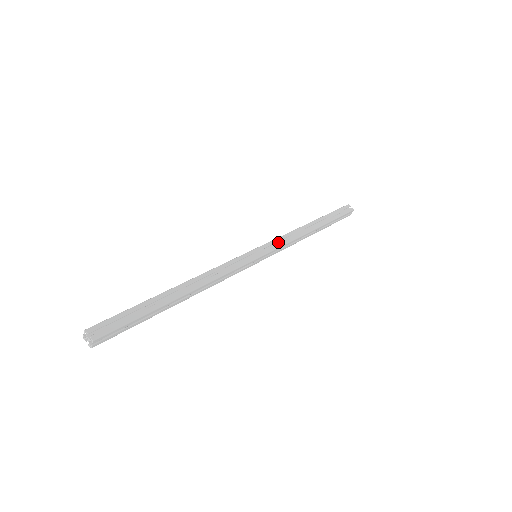
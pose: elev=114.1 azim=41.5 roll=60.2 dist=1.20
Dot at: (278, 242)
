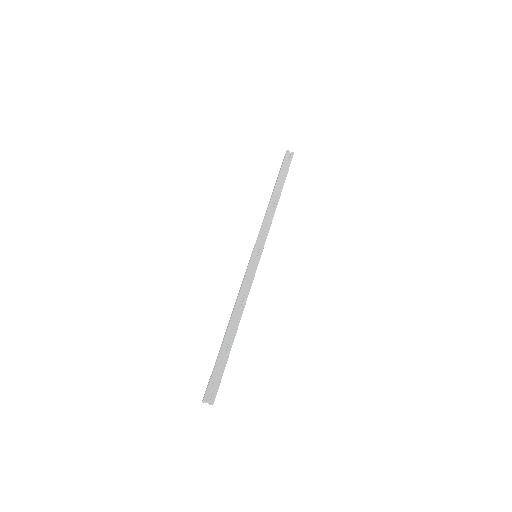
Dot at: (262, 231)
